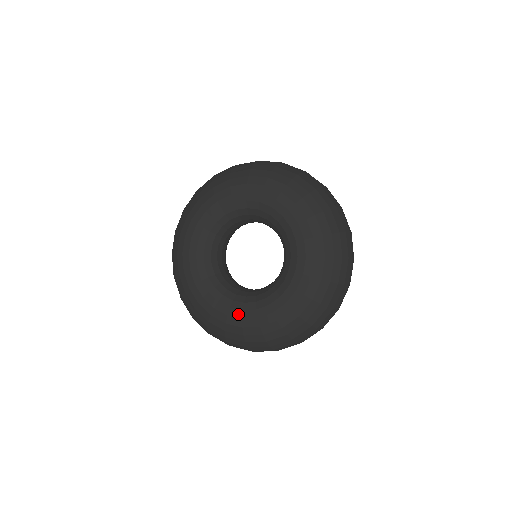
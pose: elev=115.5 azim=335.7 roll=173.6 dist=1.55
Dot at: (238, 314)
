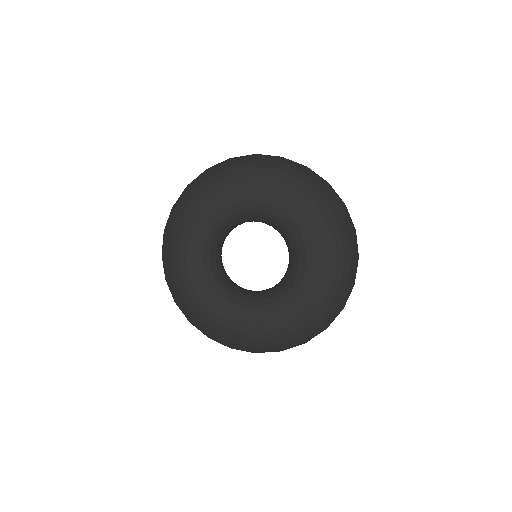
Dot at: (230, 316)
